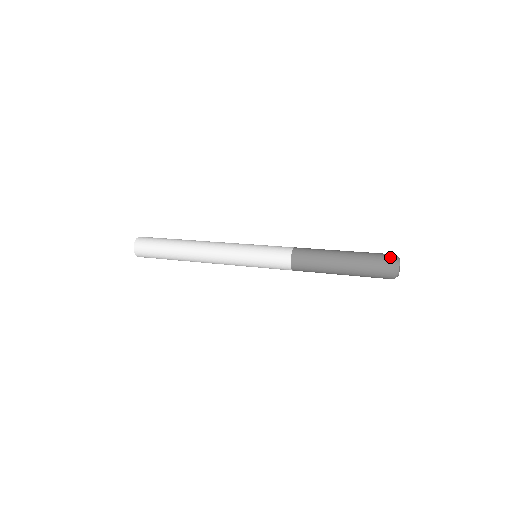
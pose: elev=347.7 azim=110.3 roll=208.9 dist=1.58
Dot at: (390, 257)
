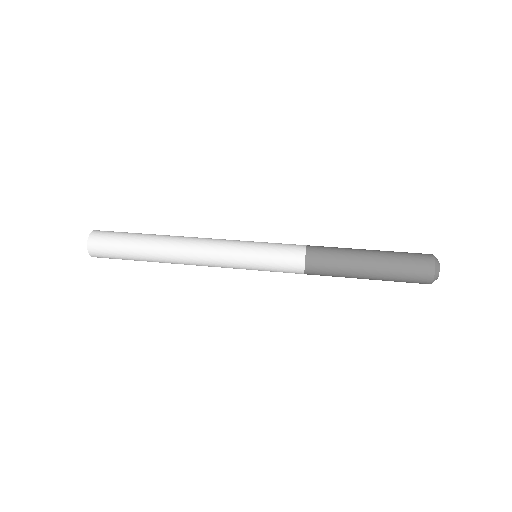
Dot at: (428, 275)
